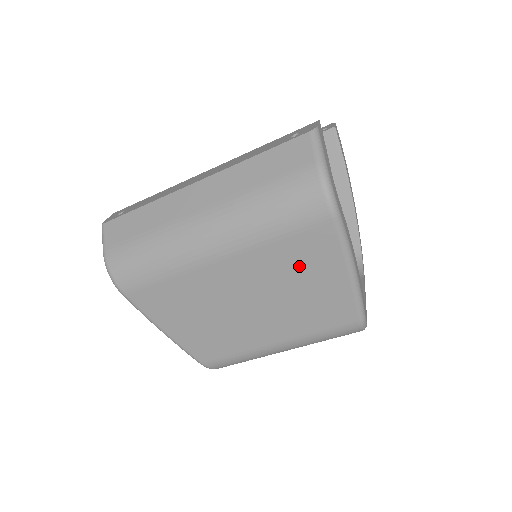
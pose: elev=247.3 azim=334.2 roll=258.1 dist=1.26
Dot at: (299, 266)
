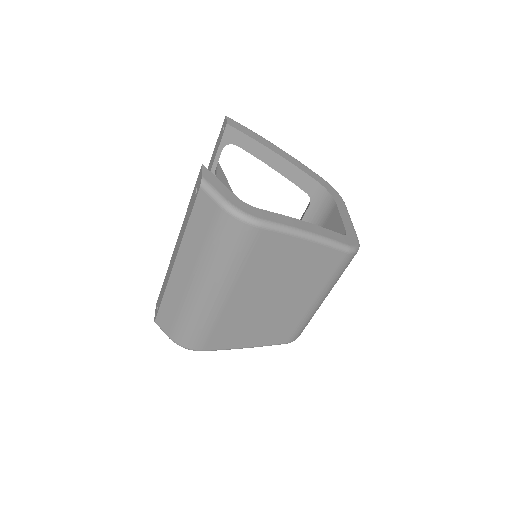
Dot at: (274, 262)
